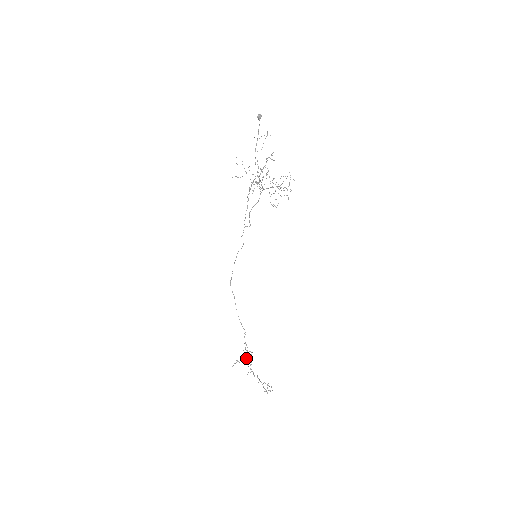
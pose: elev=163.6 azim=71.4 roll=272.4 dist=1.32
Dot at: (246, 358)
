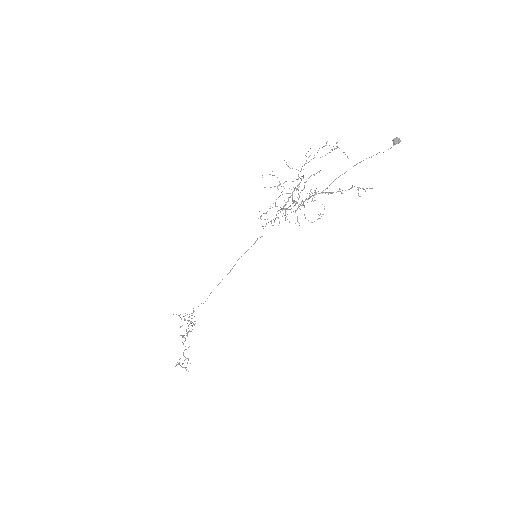
Dot at: (190, 323)
